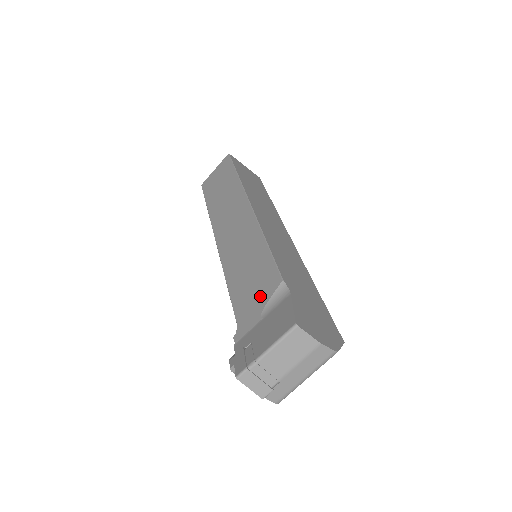
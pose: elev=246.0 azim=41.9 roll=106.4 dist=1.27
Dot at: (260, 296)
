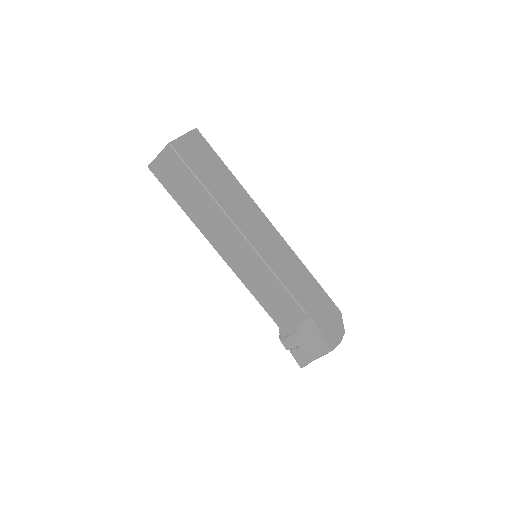
Dot at: (291, 317)
